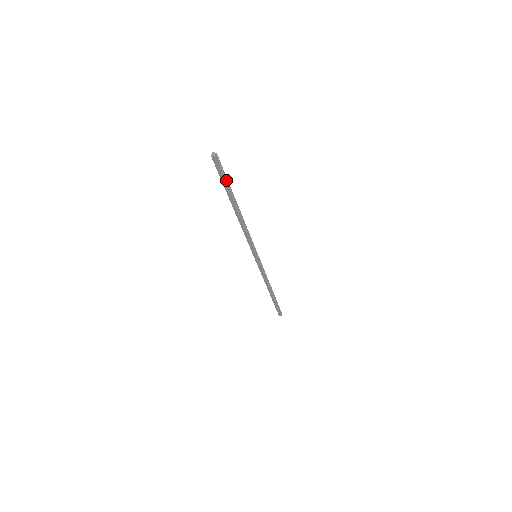
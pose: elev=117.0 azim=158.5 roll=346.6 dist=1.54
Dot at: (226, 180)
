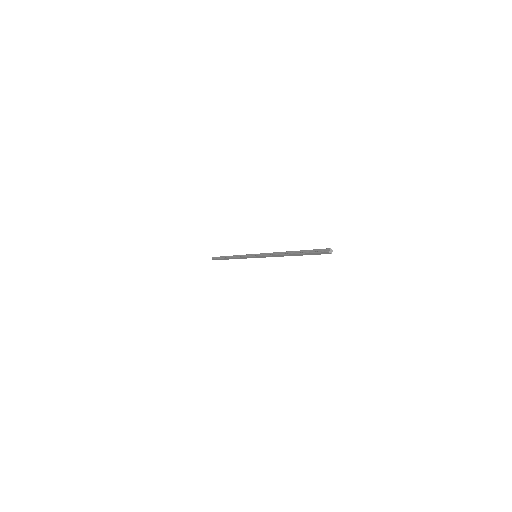
Dot at: occluded
